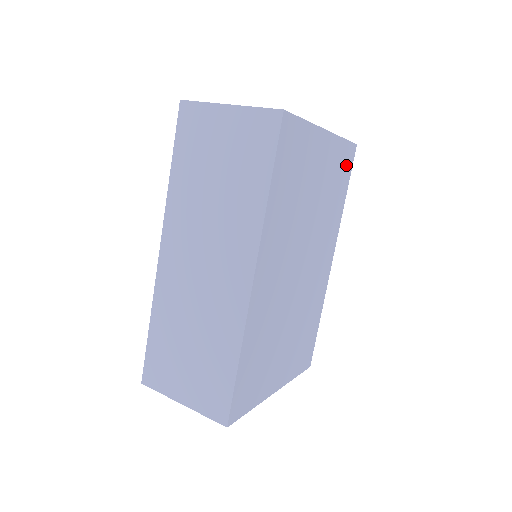
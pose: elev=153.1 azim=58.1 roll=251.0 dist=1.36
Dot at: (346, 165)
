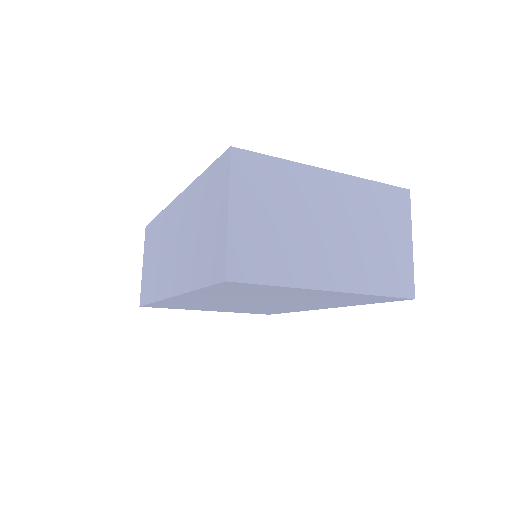
Dot at: (378, 299)
